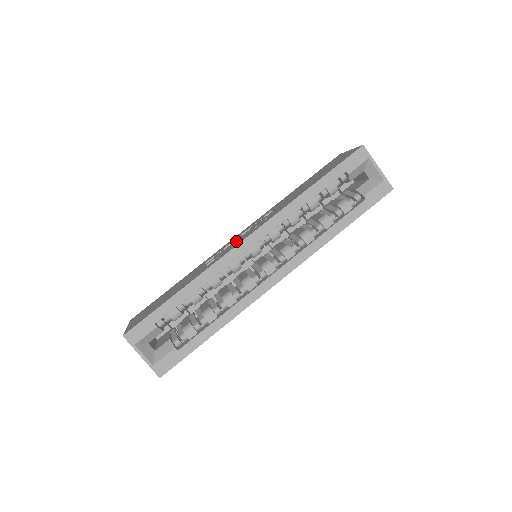
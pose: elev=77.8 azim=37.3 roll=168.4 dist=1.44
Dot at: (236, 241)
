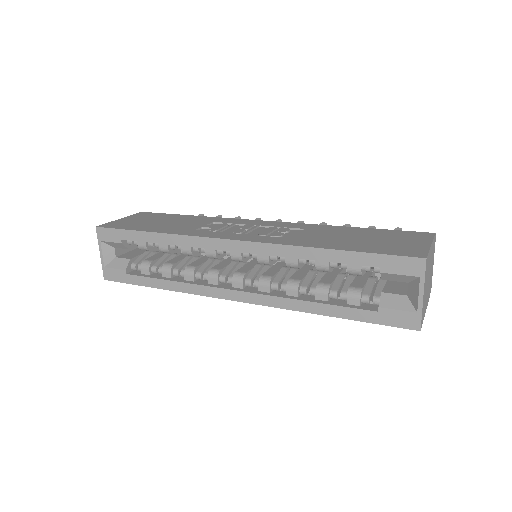
Dot at: (238, 230)
